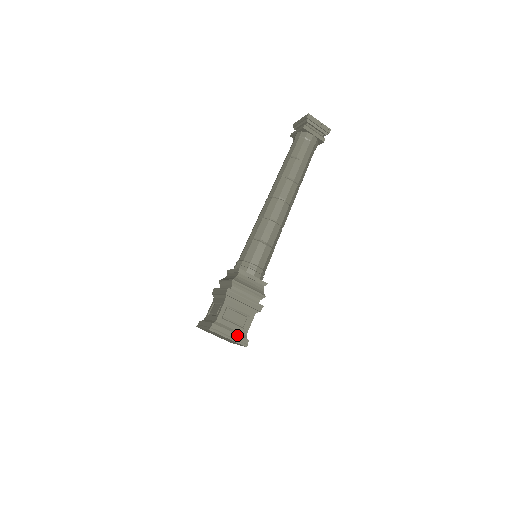
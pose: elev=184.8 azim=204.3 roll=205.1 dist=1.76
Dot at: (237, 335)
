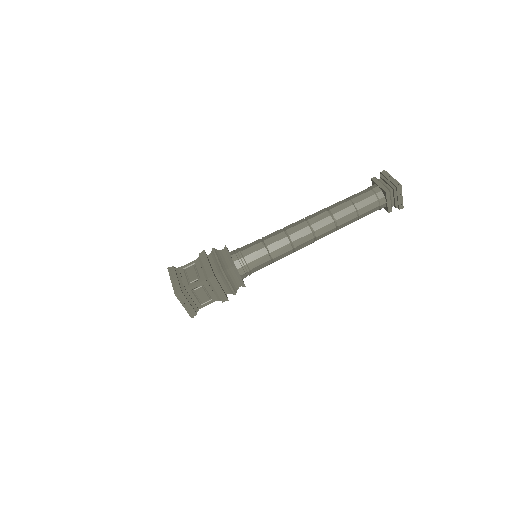
Dot at: (178, 283)
